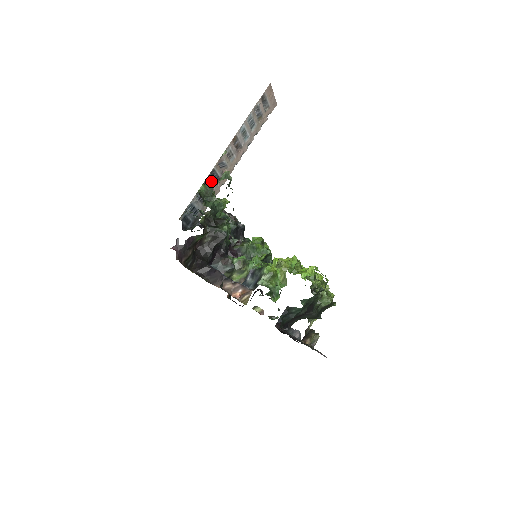
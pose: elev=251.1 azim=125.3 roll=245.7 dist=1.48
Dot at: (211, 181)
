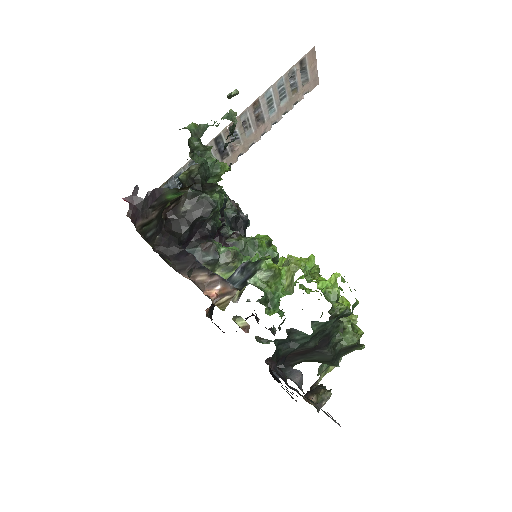
Dot at: (214, 152)
